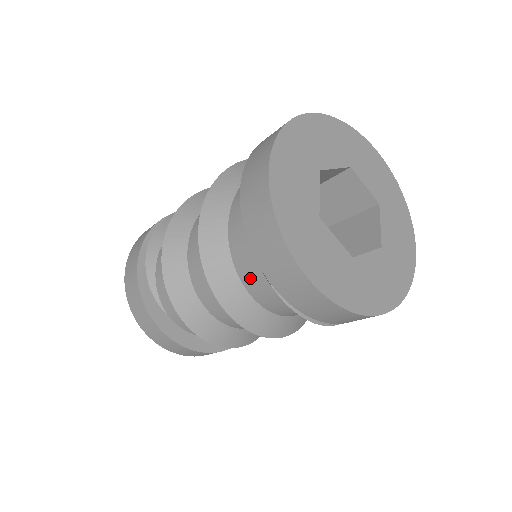
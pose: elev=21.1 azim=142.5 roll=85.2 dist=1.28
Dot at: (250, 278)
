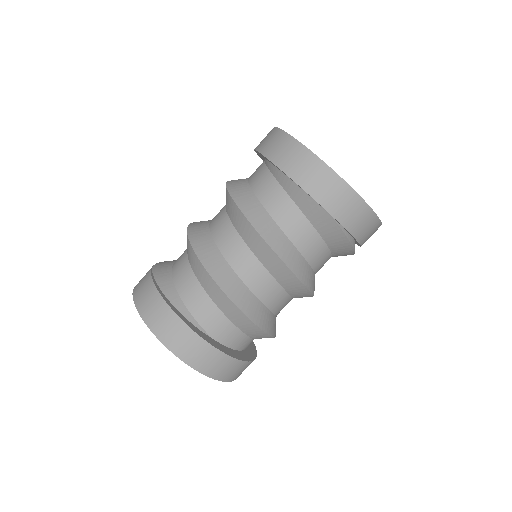
Dot at: (301, 236)
